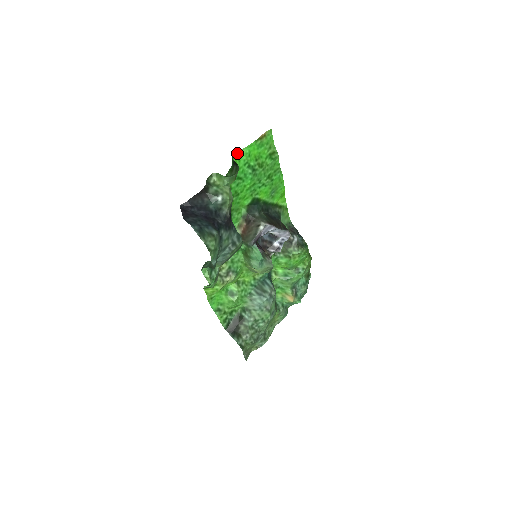
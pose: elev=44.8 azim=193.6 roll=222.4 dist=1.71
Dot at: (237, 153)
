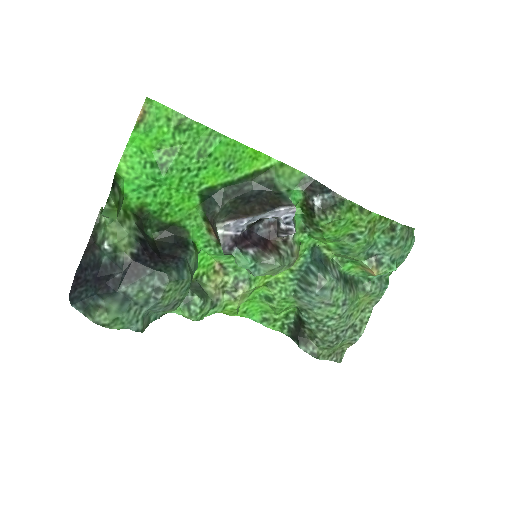
Dot at: (121, 161)
